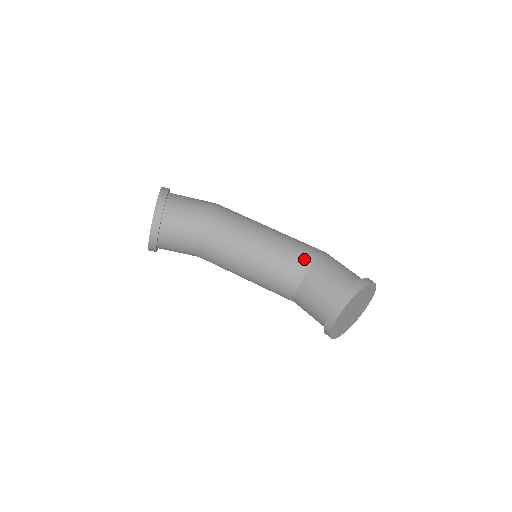
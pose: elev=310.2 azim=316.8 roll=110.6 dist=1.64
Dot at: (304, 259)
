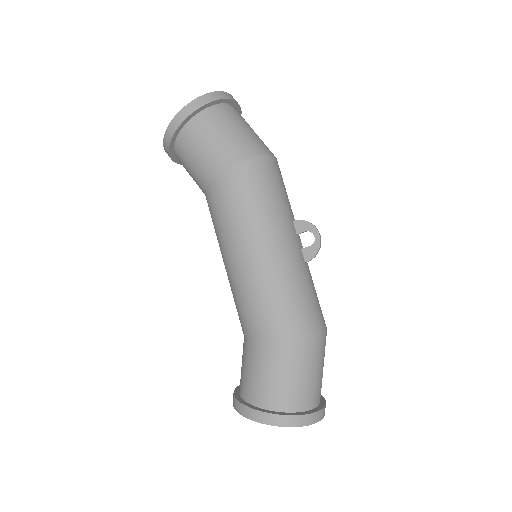
Dot at: (249, 326)
